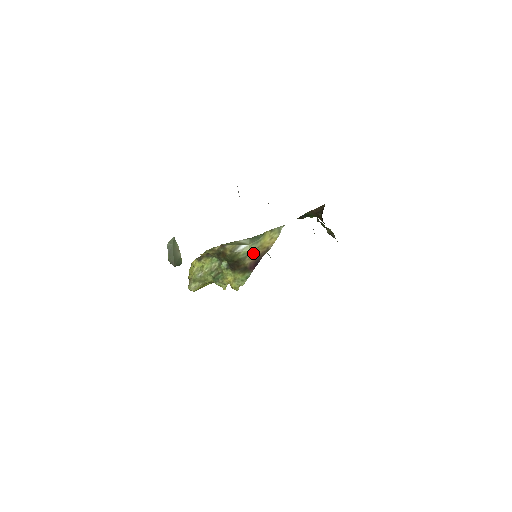
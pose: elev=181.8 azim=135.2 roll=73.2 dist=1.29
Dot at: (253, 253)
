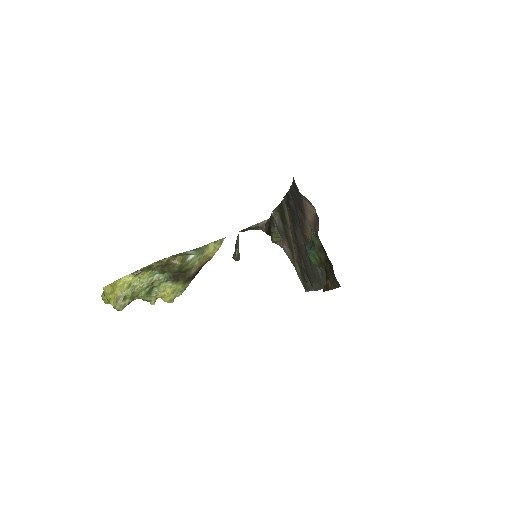
Dot at: (198, 263)
